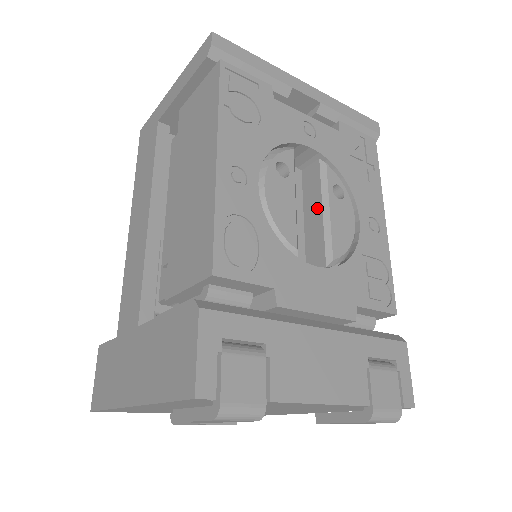
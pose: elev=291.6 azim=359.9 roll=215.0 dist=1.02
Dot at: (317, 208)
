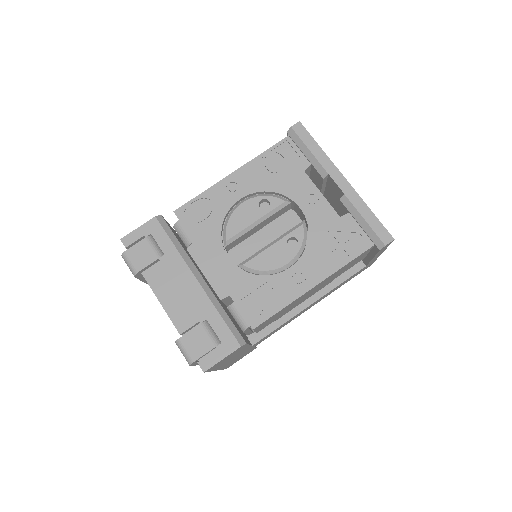
Dot at: (274, 241)
